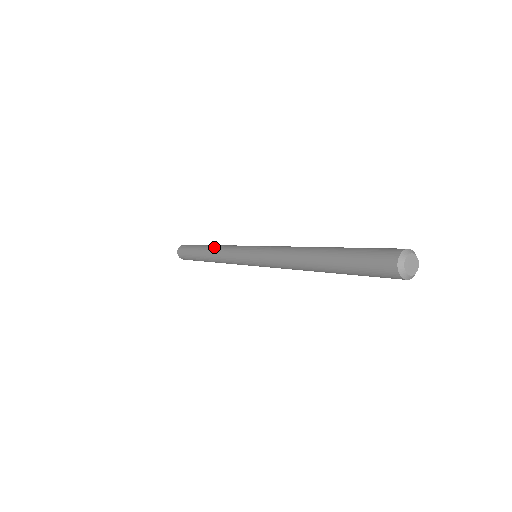
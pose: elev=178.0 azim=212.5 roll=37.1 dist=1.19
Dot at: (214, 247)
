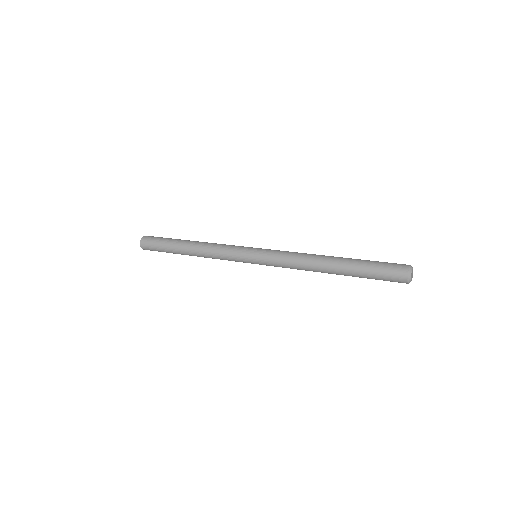
Dot at: (199, 250)
